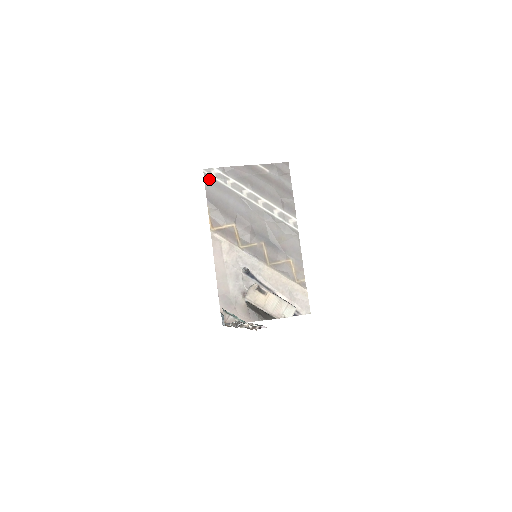
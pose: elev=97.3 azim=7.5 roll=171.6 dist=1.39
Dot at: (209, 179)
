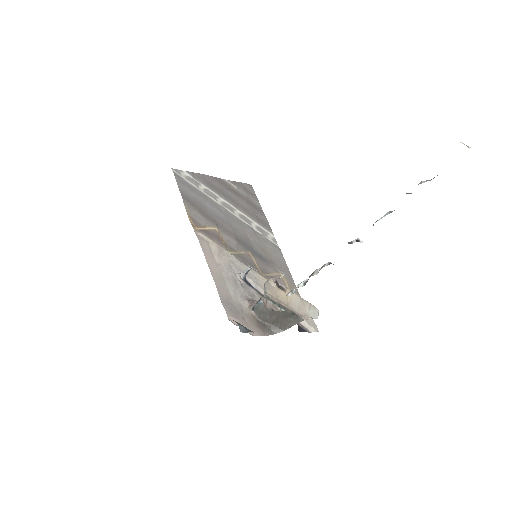
Dot at: (180, 179)
